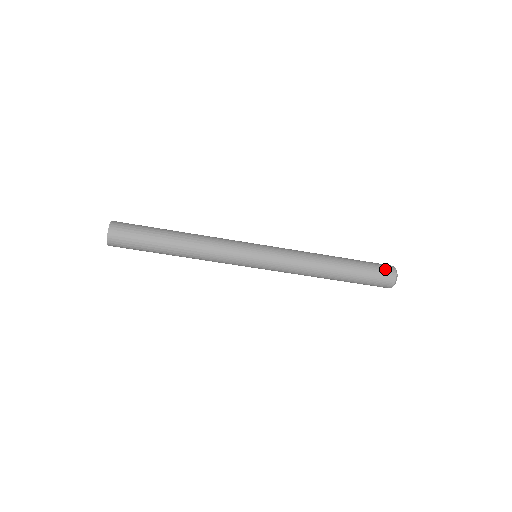
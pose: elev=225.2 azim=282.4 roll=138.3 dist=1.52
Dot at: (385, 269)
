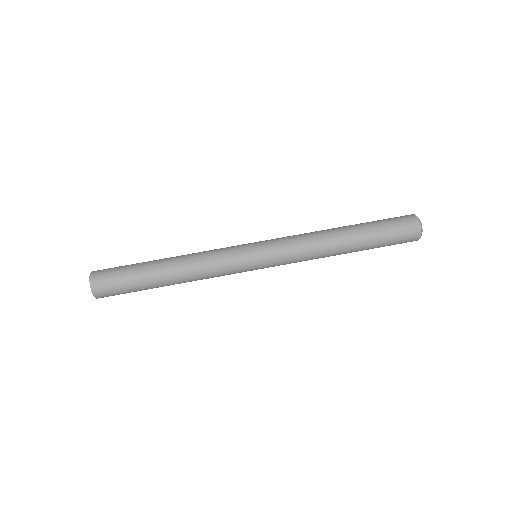
Dot at: (403, 219)
